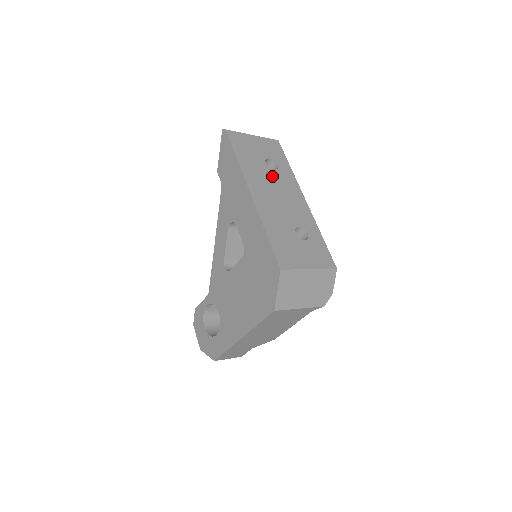
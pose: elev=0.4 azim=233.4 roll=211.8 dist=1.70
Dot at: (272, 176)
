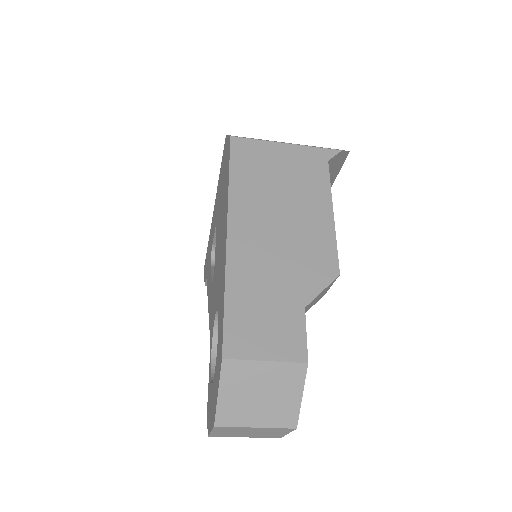
Dot at: occluded
